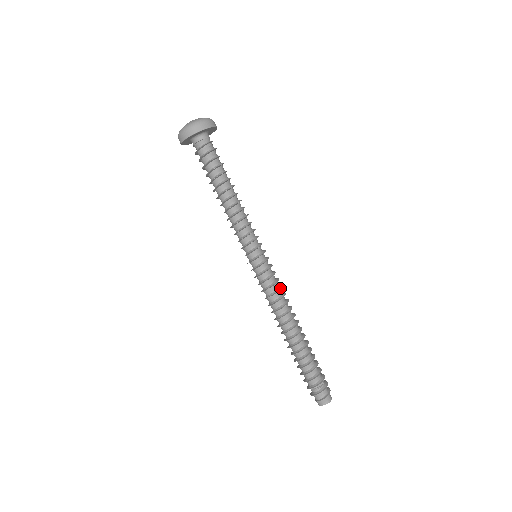
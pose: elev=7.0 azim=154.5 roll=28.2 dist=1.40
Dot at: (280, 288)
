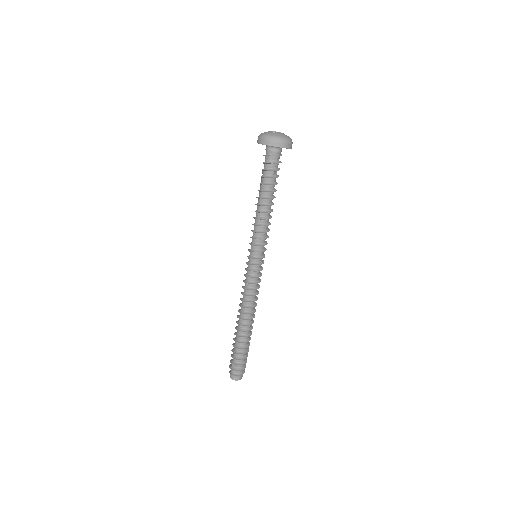
Dot at: (252, 289)
